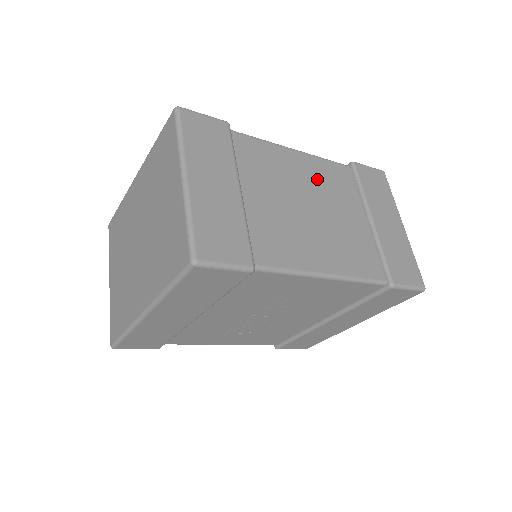
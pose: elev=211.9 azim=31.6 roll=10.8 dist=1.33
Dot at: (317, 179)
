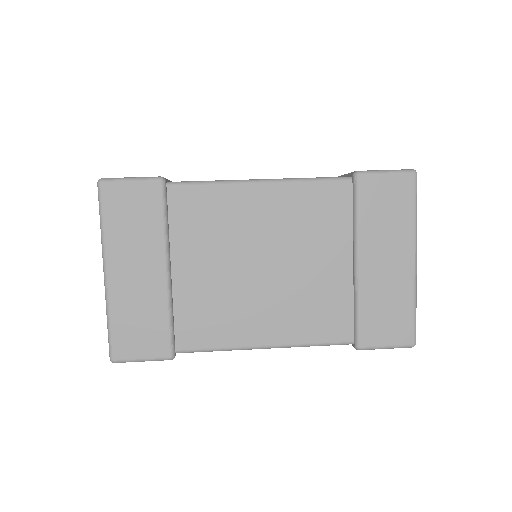
Dot at: (285, 220)
